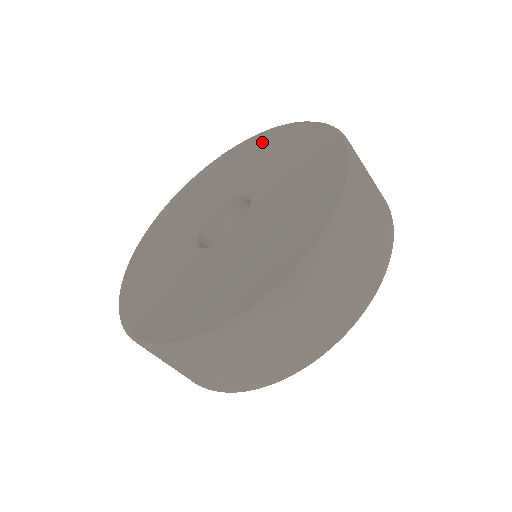
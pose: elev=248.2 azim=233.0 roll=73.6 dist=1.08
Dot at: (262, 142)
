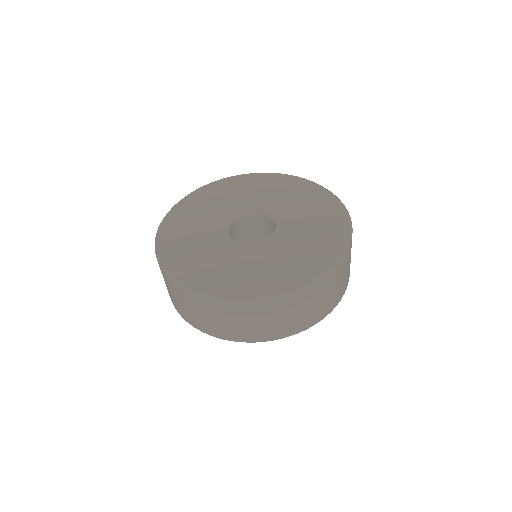
Dot at: (294, 184)
